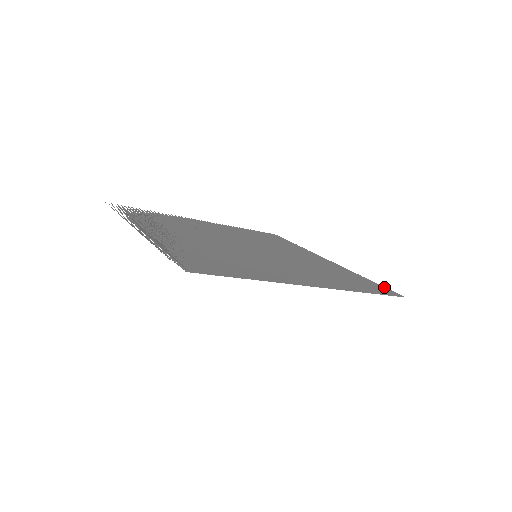
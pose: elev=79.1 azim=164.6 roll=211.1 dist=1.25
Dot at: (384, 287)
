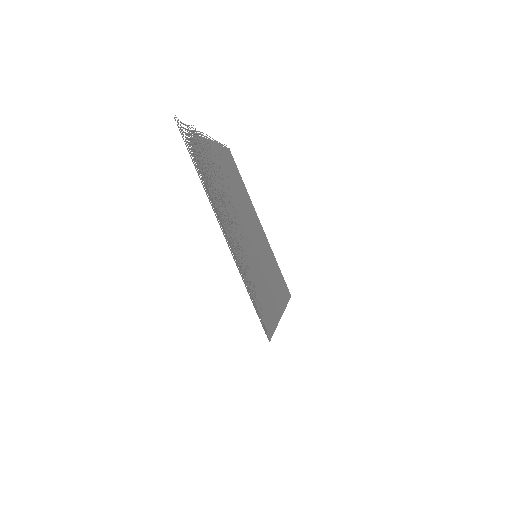
Dot at: (284, 281)
